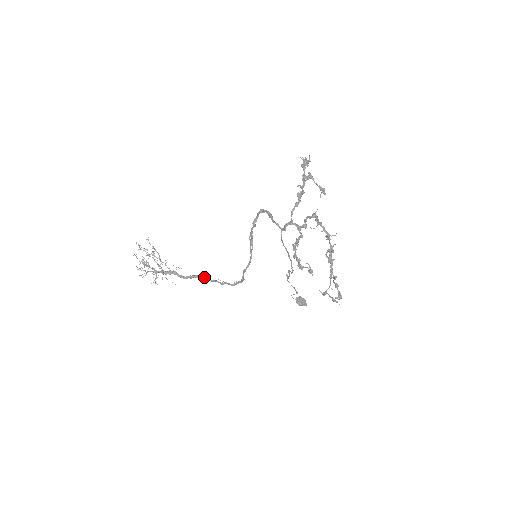
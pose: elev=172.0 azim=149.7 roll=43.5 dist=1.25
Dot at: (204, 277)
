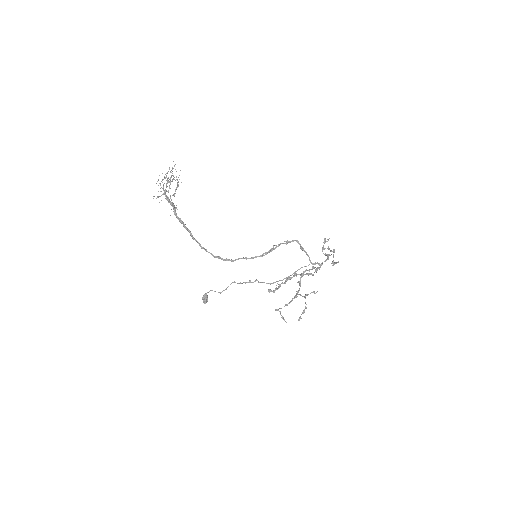
Dot at: (190, 231)
